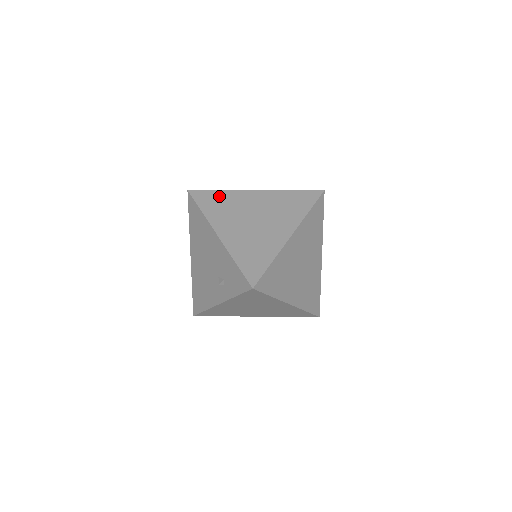
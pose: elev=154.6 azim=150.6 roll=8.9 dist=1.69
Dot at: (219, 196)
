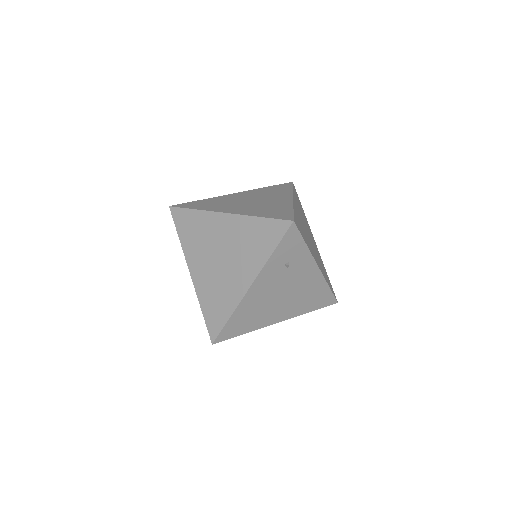
Dot at: occluded
